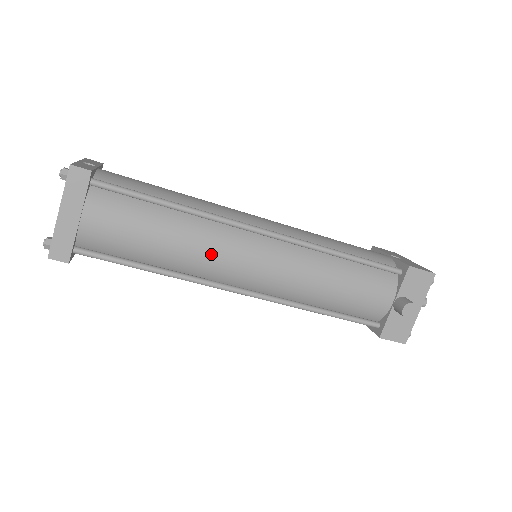
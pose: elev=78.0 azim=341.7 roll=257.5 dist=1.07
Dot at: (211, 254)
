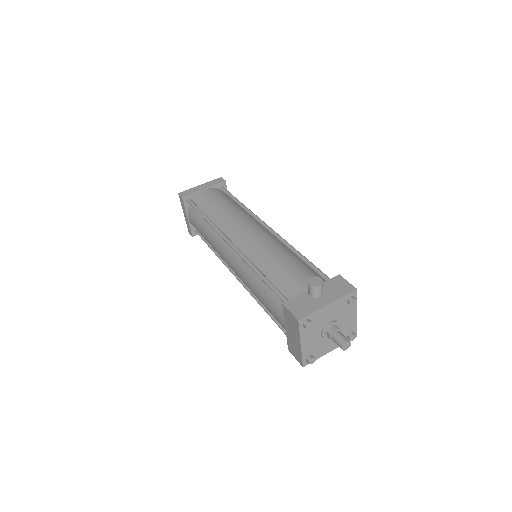
Dot at: (235, 219)
